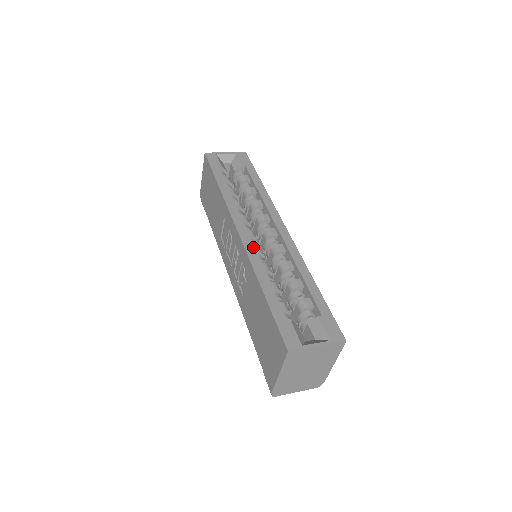
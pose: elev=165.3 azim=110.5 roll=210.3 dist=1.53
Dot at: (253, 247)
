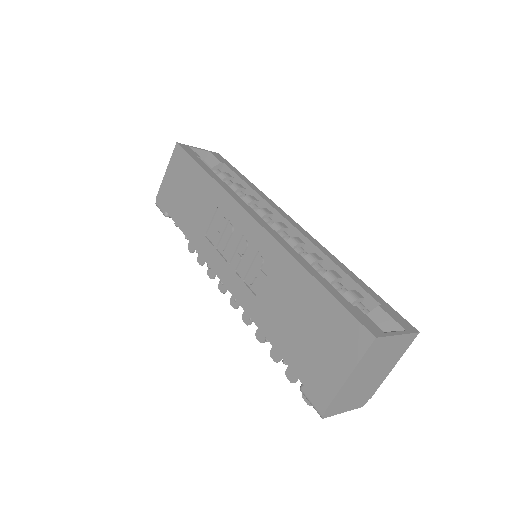
Dot at: (276, 232)
